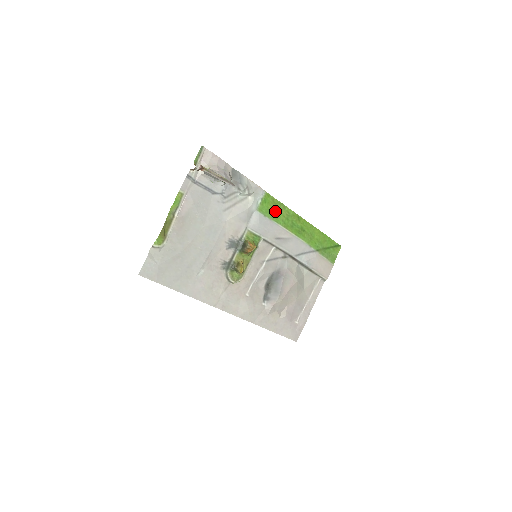
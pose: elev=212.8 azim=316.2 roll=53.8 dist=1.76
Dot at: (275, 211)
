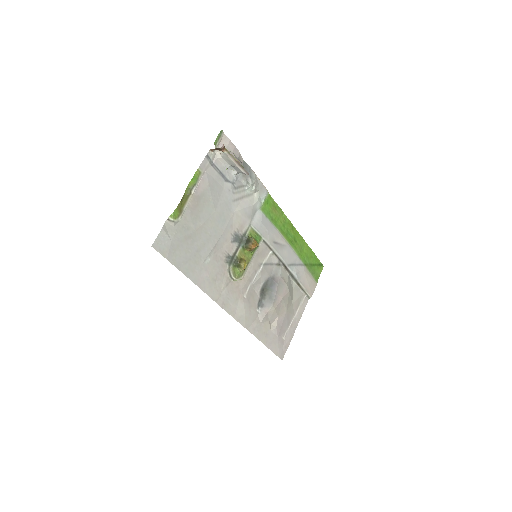
Dot at: (274, 215)
